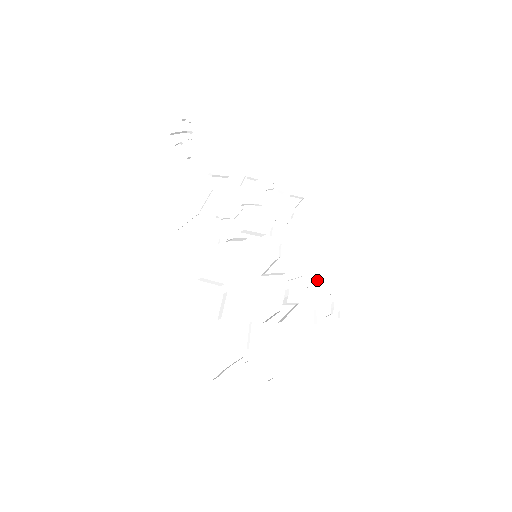
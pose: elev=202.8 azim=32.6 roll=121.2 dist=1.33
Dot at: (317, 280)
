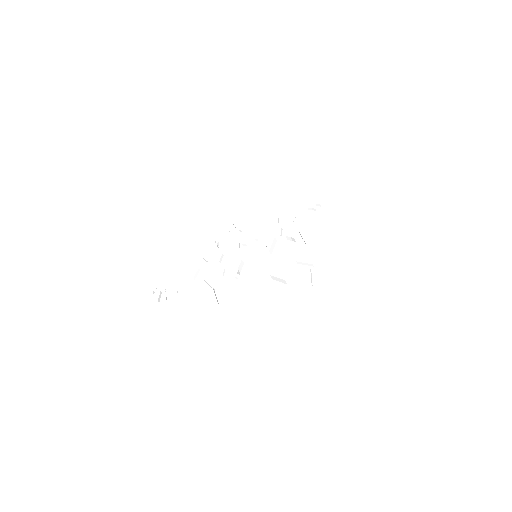
Dot at: (289, 219)
